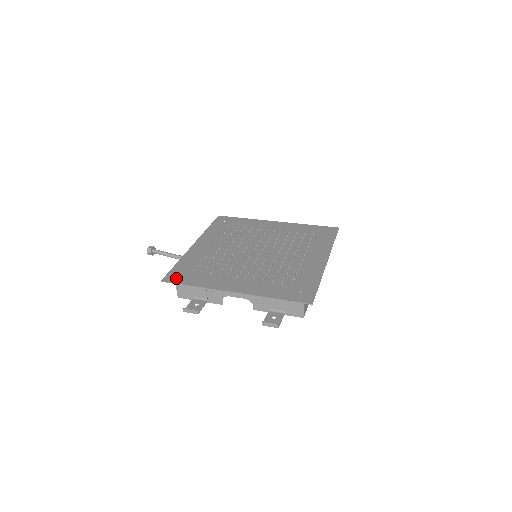
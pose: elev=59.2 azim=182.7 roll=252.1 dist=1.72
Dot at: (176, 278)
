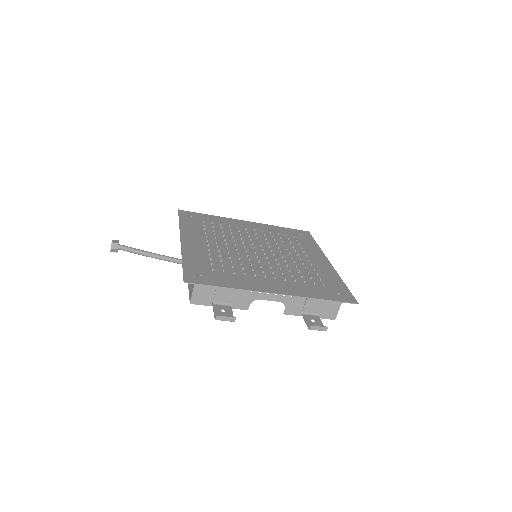
Dot at: (200, 278)
